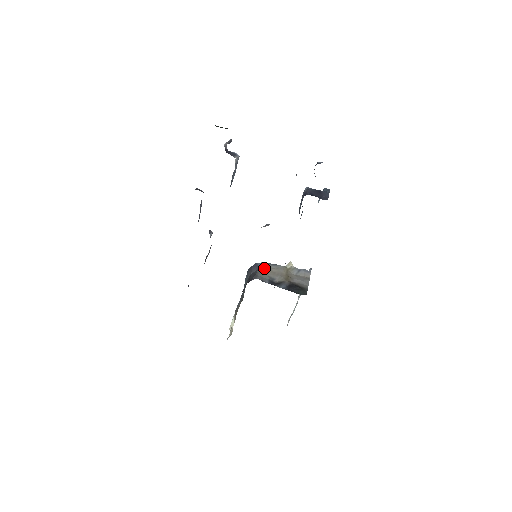
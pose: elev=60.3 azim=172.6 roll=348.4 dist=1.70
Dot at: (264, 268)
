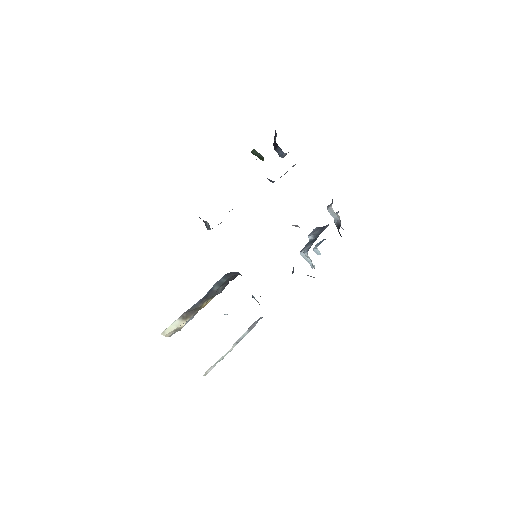
Dot at: occluded
